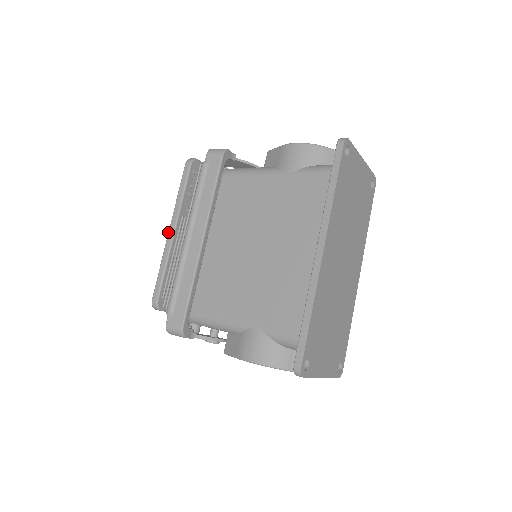
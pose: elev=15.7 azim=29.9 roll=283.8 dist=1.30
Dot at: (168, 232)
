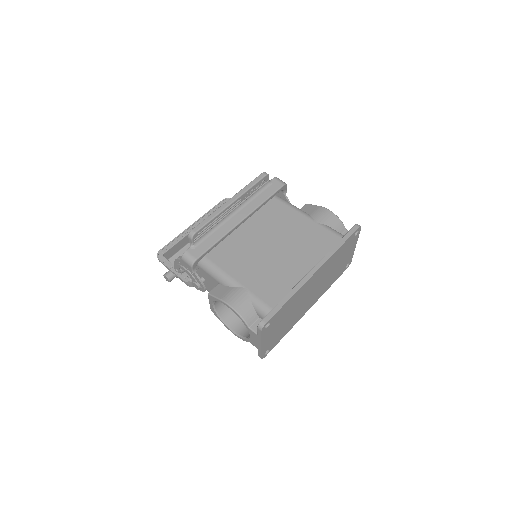
Dot at: (227, 201)
